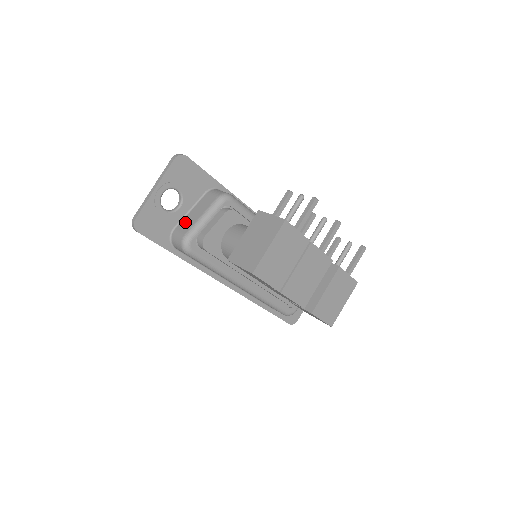
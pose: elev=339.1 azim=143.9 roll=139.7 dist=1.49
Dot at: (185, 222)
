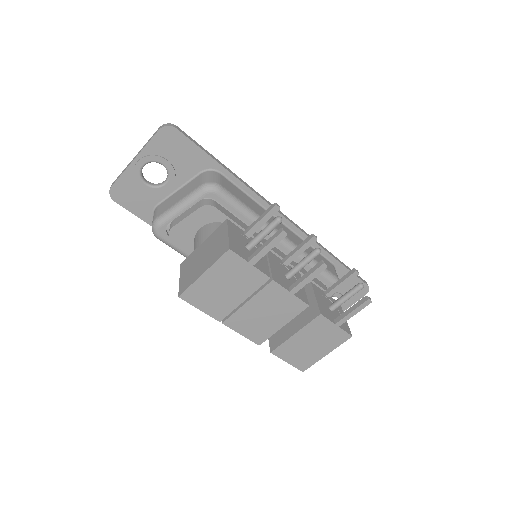
Dot at: (167, 202)
